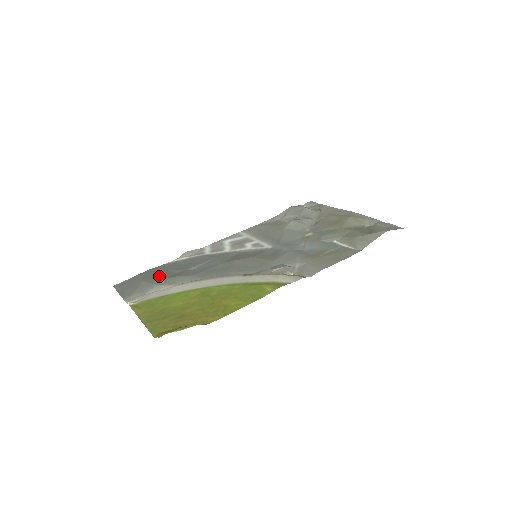
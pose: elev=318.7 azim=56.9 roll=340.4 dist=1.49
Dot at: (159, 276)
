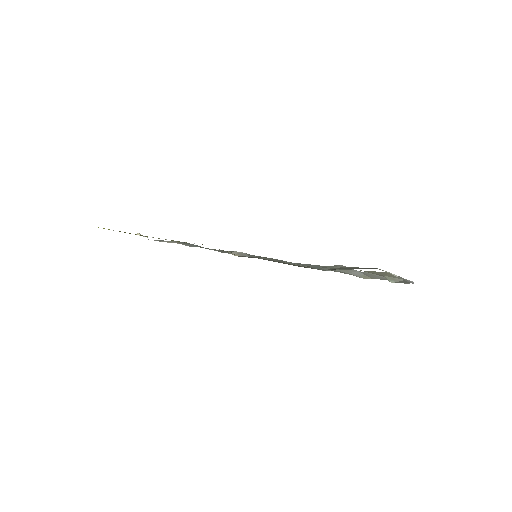
Dot at: occluded
